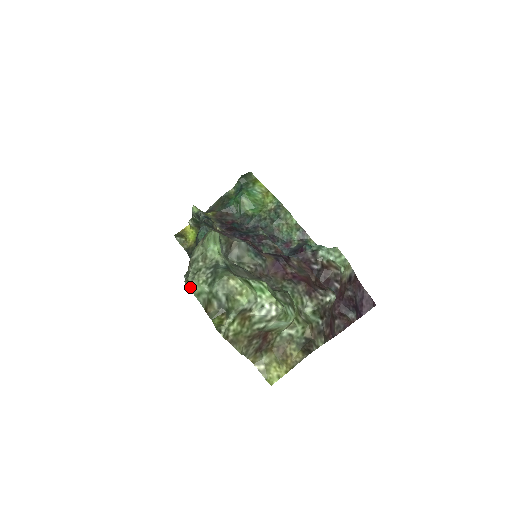
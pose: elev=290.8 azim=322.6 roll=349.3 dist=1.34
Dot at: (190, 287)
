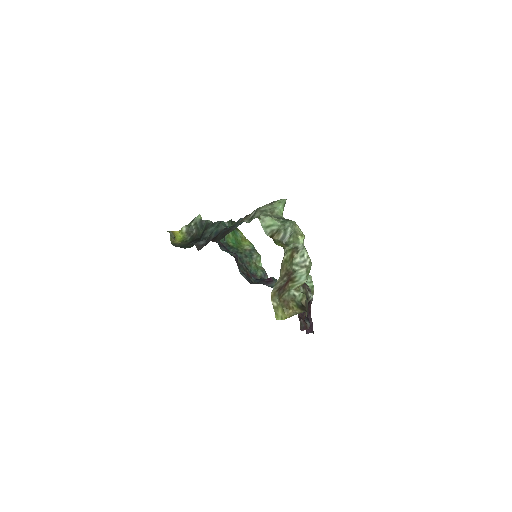
Dot at: (262, 221)
